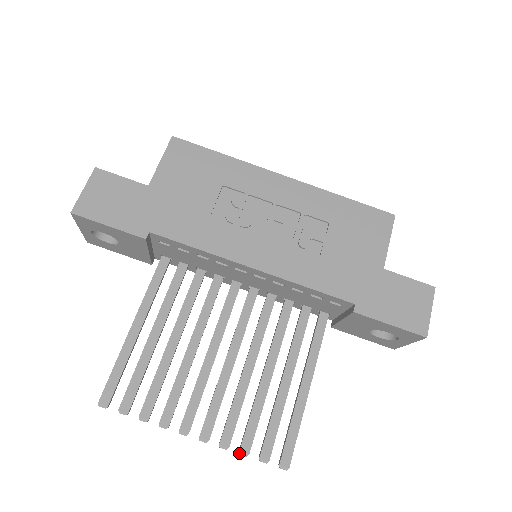
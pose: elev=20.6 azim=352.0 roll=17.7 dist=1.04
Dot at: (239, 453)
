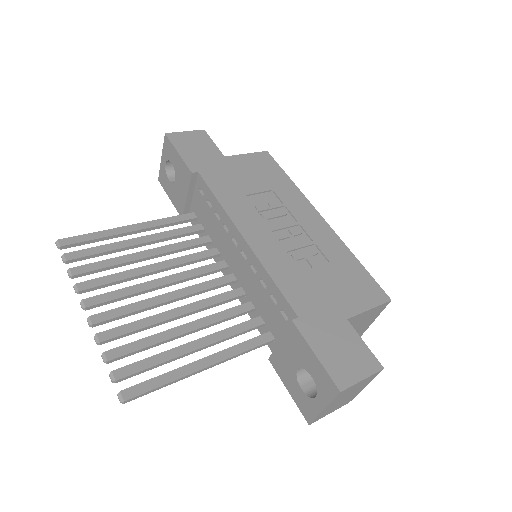
Dot at: (102, 353)
